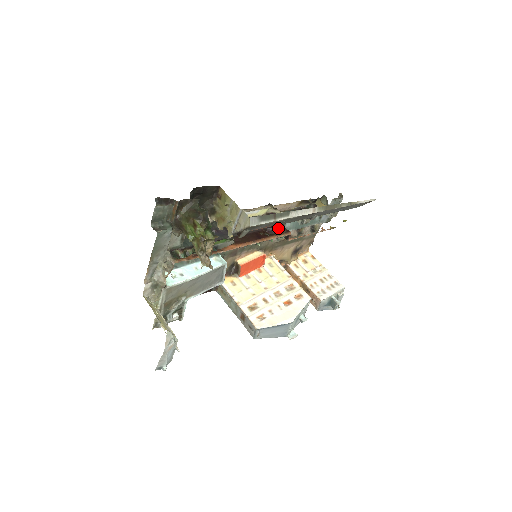
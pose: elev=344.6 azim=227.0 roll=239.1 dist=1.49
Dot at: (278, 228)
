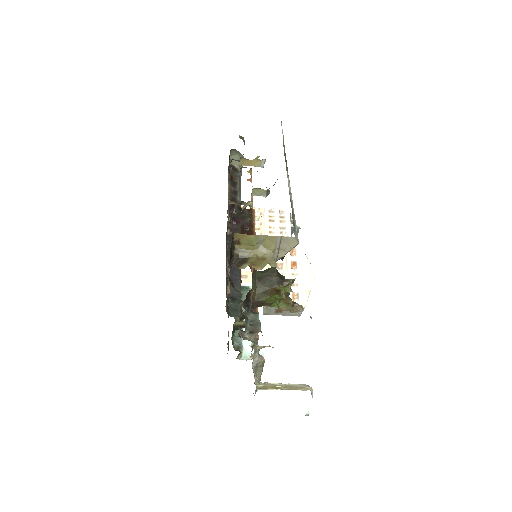
Dot at: (248, 216)
